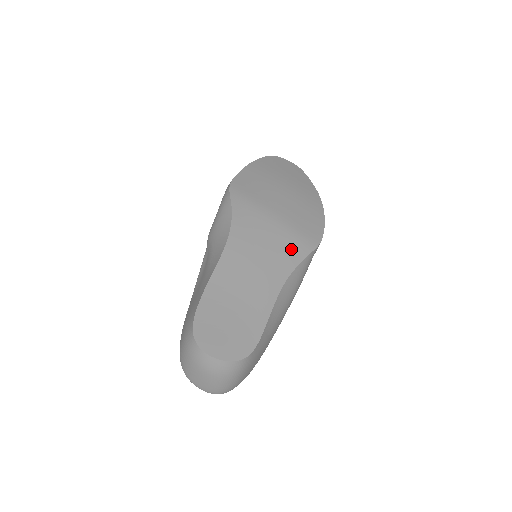
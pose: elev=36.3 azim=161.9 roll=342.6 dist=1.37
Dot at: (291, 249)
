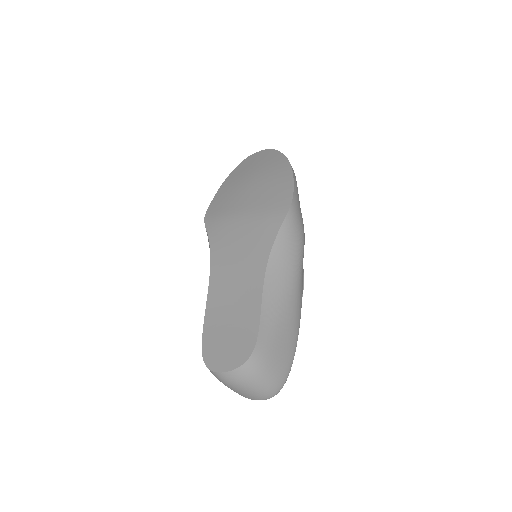
Dot at: (264, 232)
